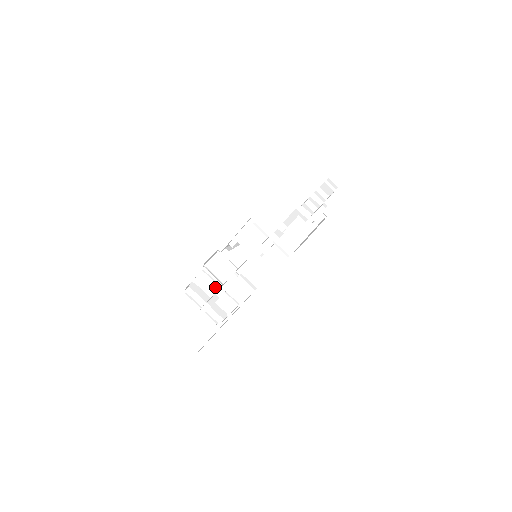
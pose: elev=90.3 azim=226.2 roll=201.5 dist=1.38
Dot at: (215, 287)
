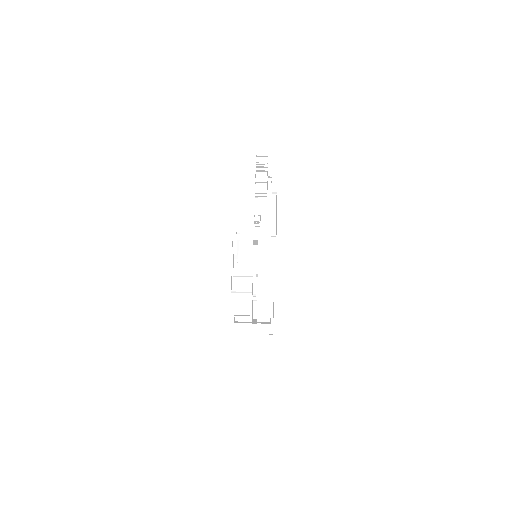
Dot at: (249, 310)
